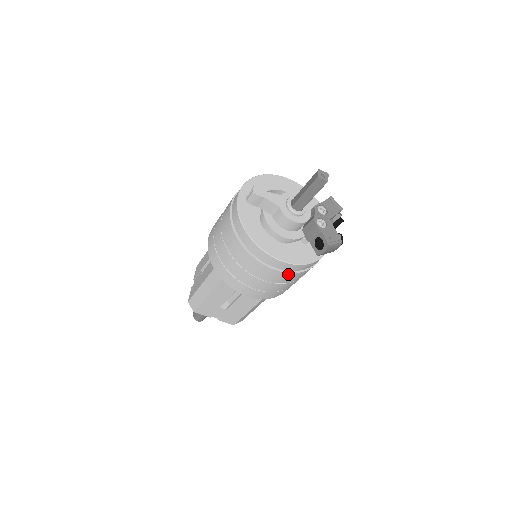
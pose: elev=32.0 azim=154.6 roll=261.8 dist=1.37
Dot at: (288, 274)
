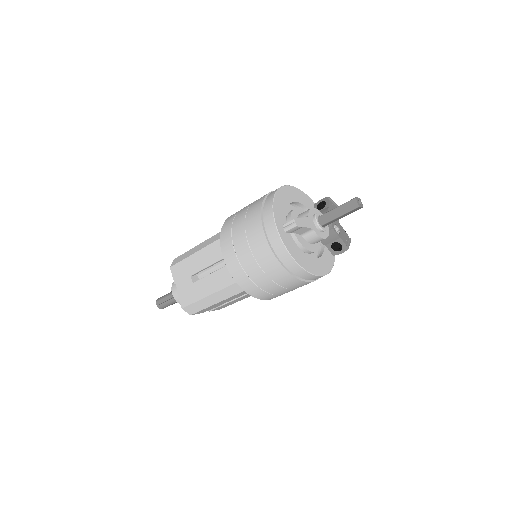
Dot at: (317, 279)
